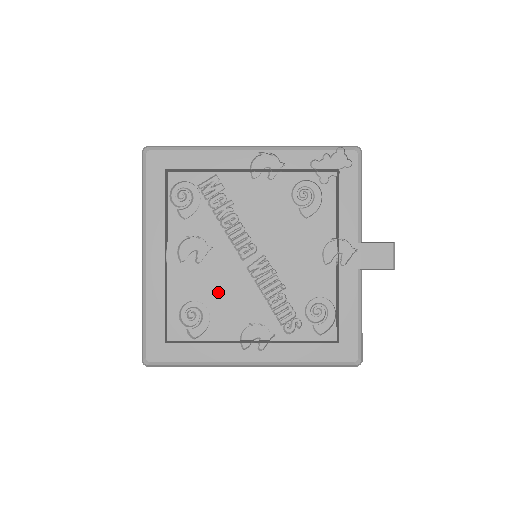
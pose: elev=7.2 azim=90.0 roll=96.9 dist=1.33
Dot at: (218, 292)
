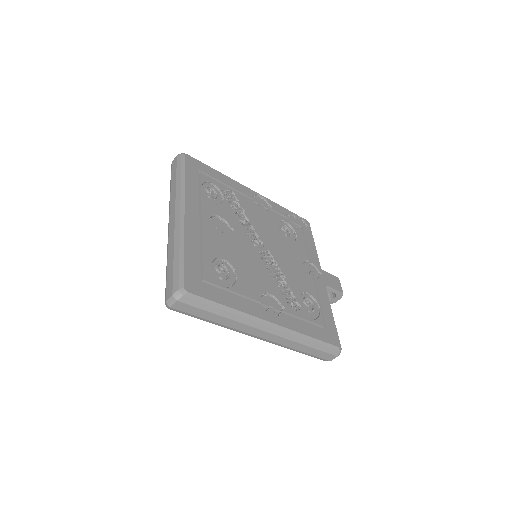
Dot at: (241, 260)
